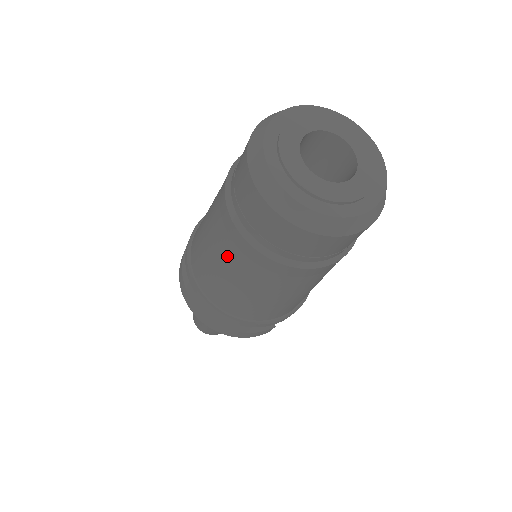
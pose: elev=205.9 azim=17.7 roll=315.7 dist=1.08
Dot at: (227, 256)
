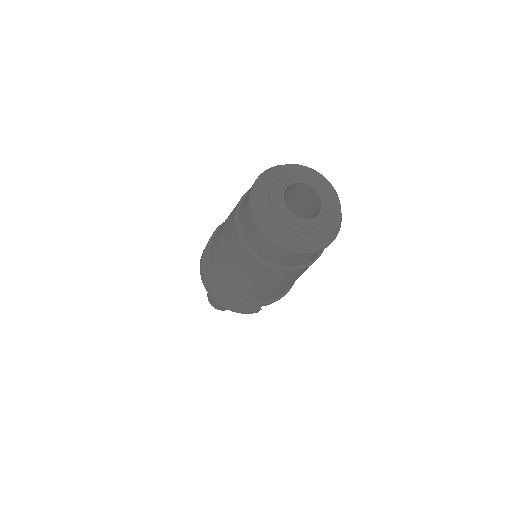
Dot at: (231, 252)
